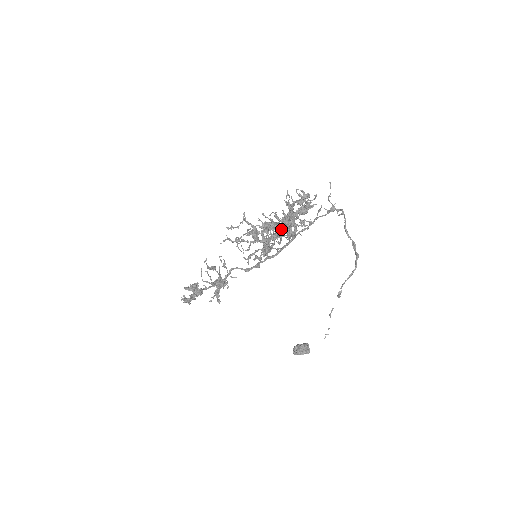
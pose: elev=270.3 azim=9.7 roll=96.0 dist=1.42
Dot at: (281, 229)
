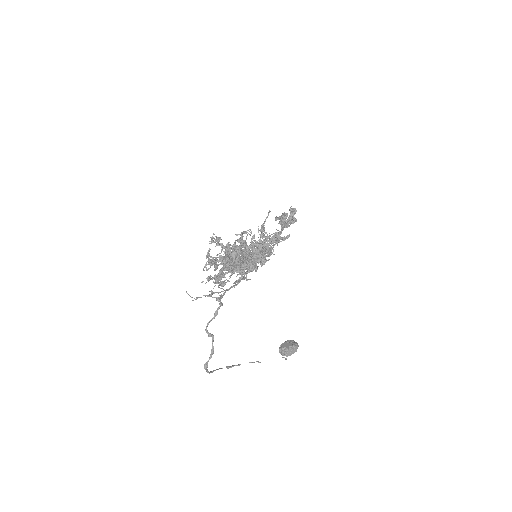
Dot at: occluded
